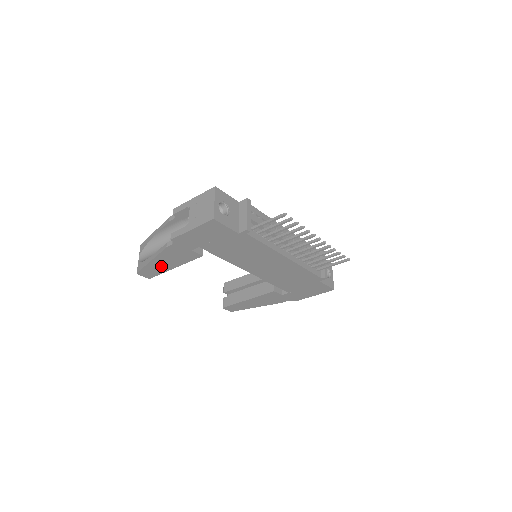
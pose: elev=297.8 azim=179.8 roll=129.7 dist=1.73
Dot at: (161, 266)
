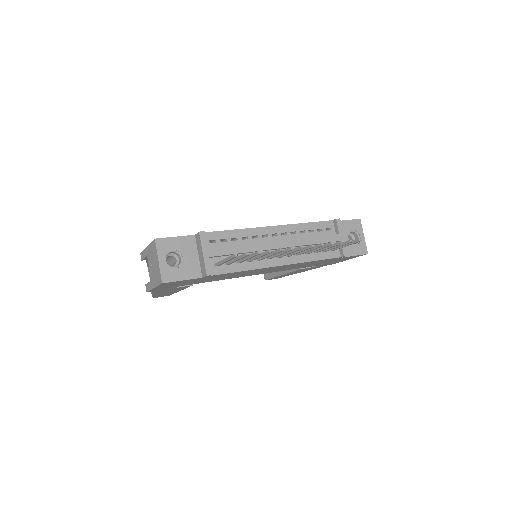
Dot at: (166, 293)
